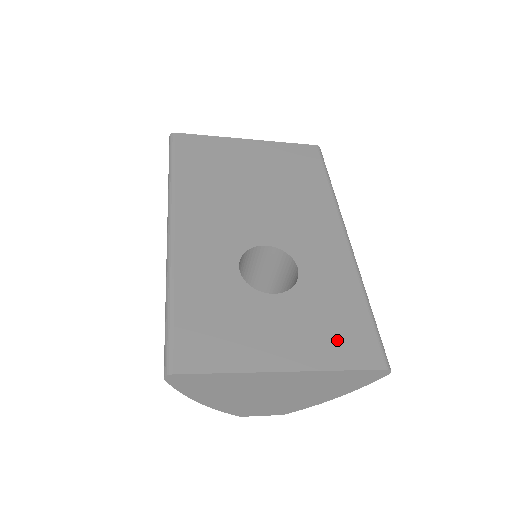
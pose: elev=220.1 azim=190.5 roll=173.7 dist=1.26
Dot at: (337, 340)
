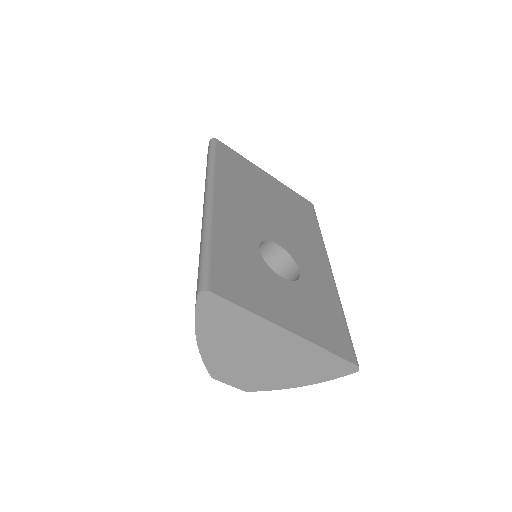
Dot at: (325, 330)
